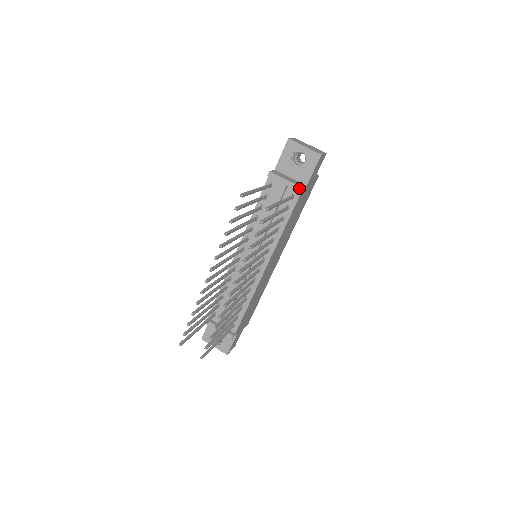
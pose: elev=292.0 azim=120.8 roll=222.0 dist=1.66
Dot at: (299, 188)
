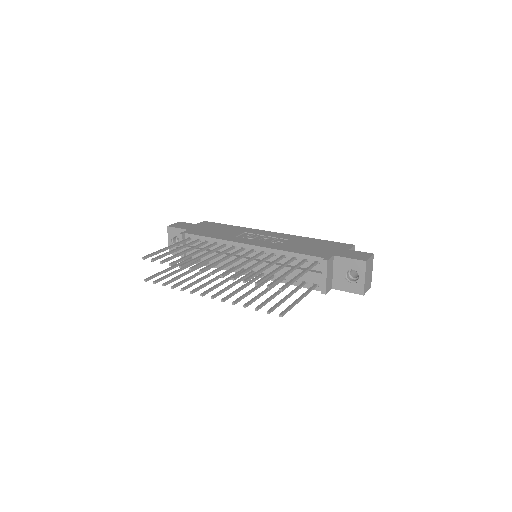
Dot at: (324, 292)
